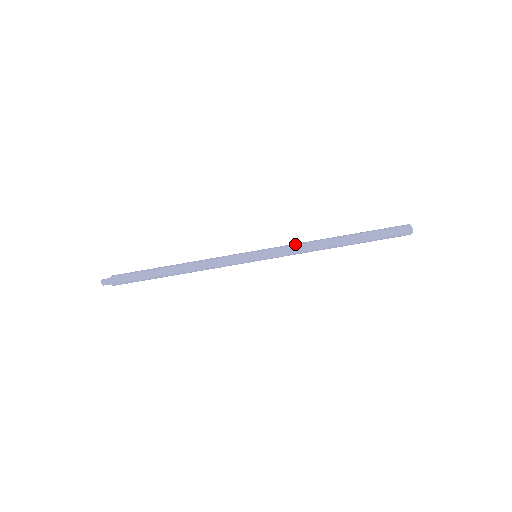
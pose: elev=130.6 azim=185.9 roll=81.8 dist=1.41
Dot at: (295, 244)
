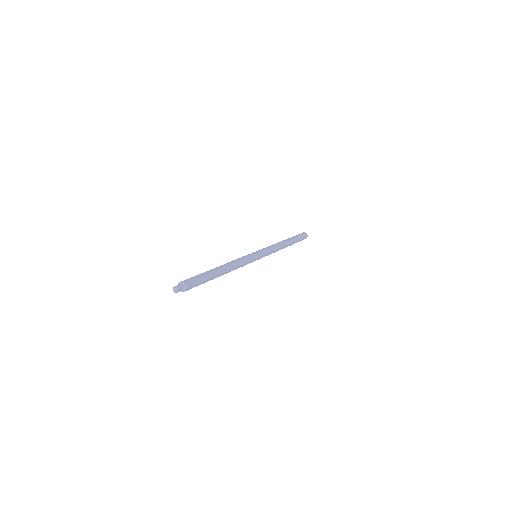
Dot at: (271, 246)
